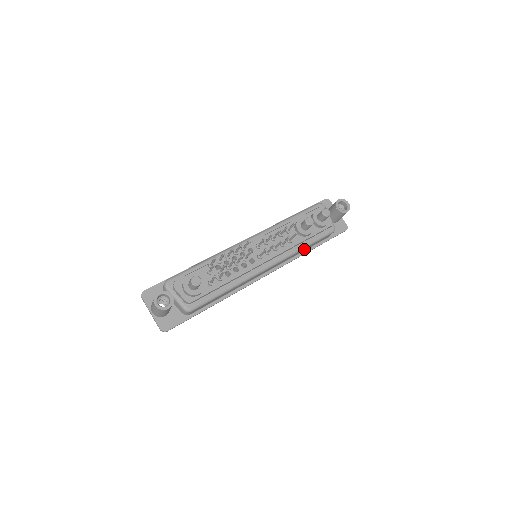
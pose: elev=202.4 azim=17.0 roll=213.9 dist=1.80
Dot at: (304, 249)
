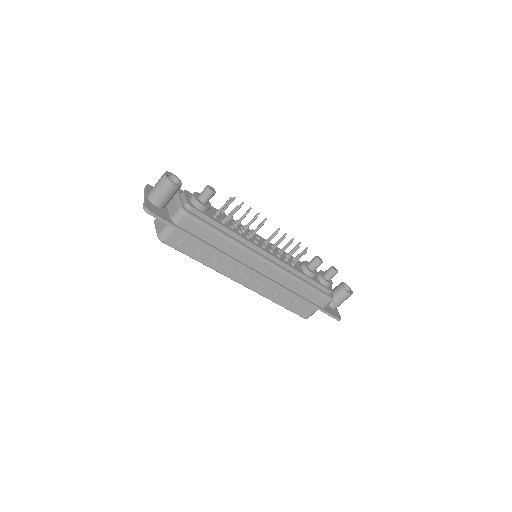
Dot at: (300, 287)
